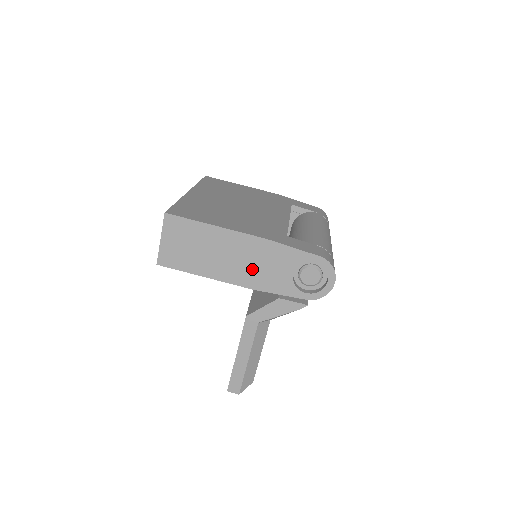
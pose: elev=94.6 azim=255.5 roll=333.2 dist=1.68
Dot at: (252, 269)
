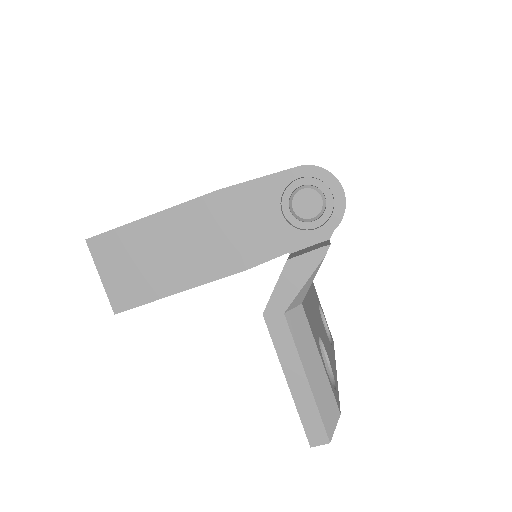
Dot at: (228, 242)
